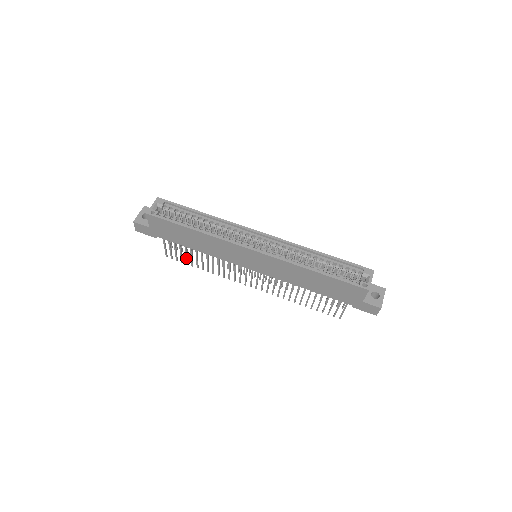
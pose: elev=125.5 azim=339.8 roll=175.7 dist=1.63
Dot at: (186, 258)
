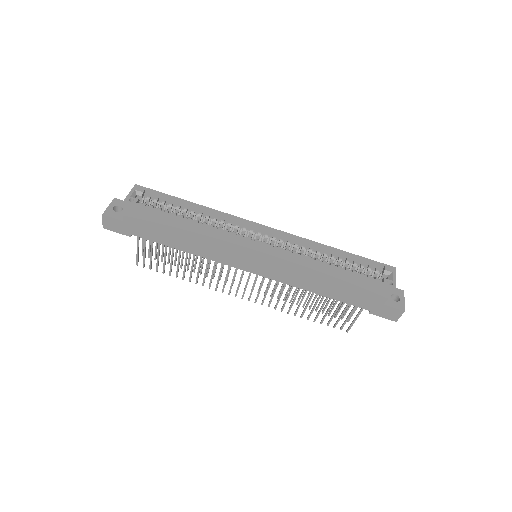
Dot at: (164, 264)
